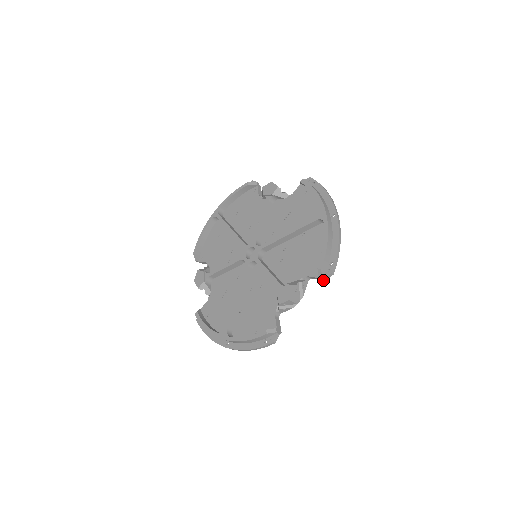
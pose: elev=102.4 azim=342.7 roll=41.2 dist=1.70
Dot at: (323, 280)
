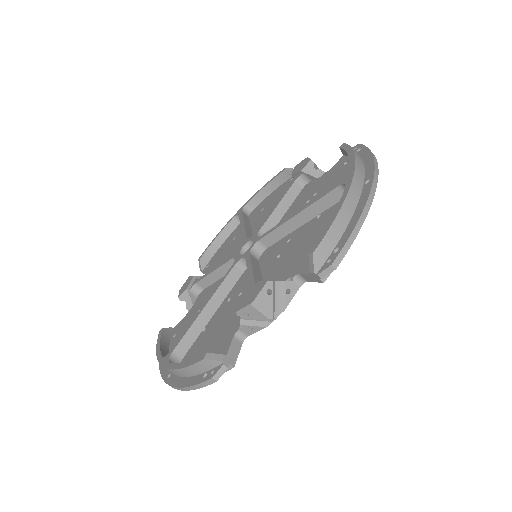
Dot at: (320, 282)
